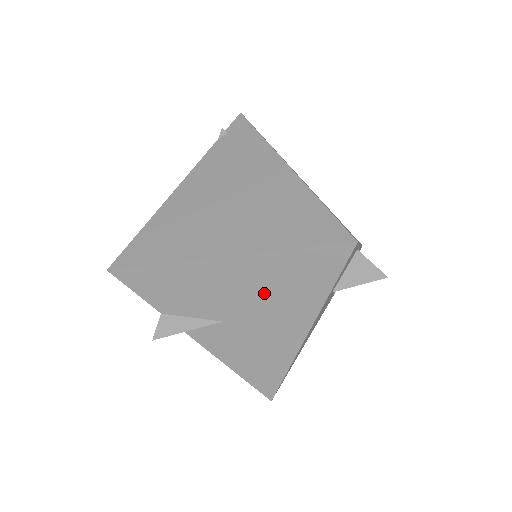
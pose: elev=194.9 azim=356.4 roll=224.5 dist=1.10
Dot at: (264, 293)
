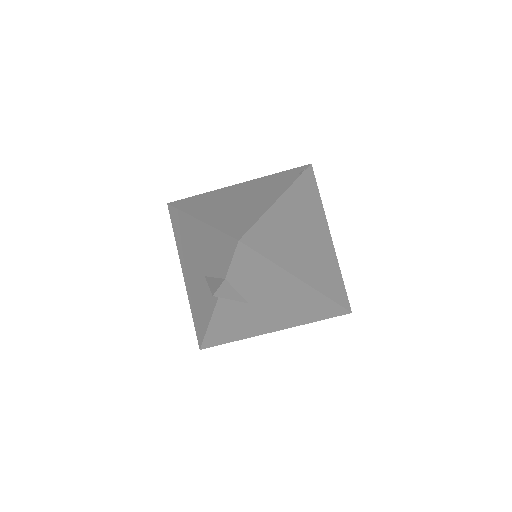
Dot at: (290, 305)
